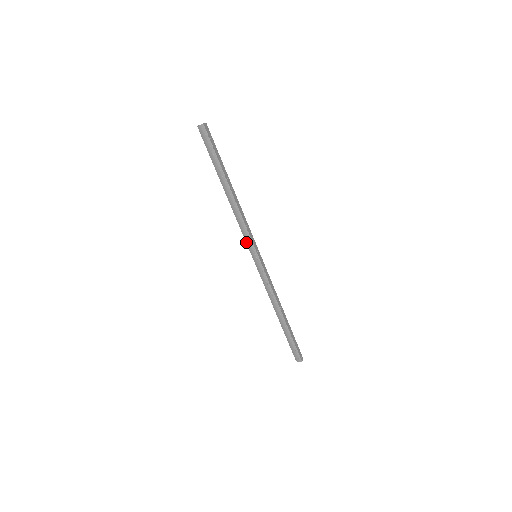
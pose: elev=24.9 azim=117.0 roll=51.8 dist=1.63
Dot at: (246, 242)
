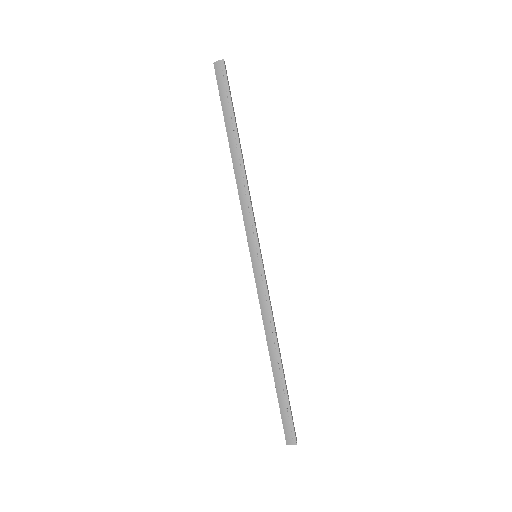
Dot at: (246, 232)
